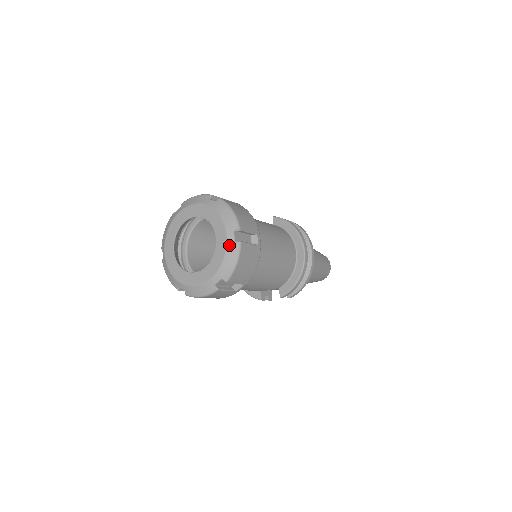
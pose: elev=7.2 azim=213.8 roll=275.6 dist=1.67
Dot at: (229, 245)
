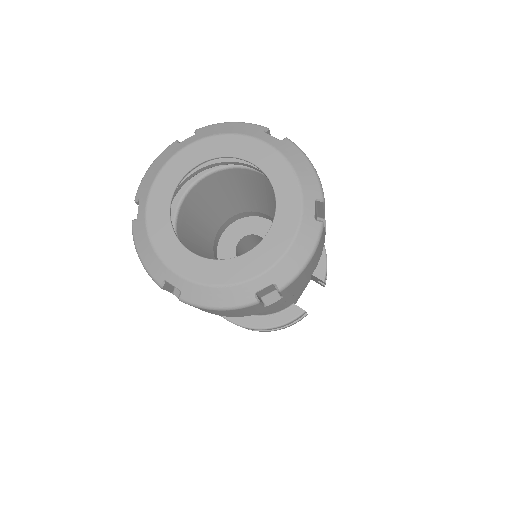
Dot at: (280, 148)
